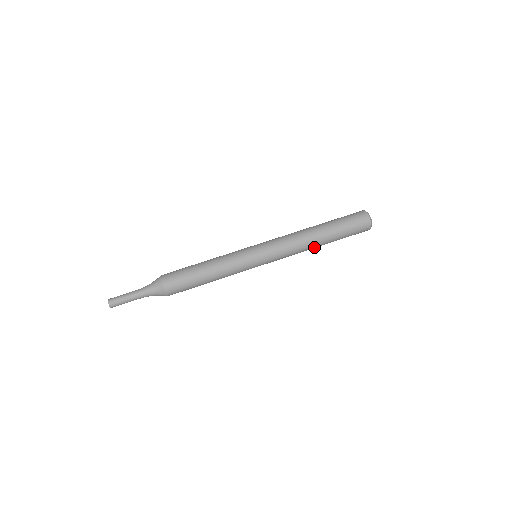
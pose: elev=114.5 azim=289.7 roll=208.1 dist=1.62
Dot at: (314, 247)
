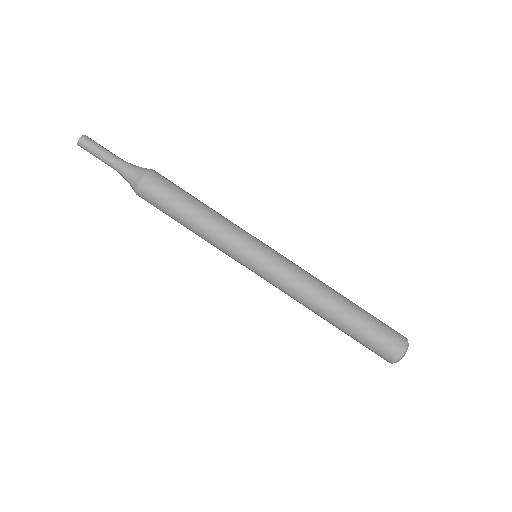
Dot at: occluded
